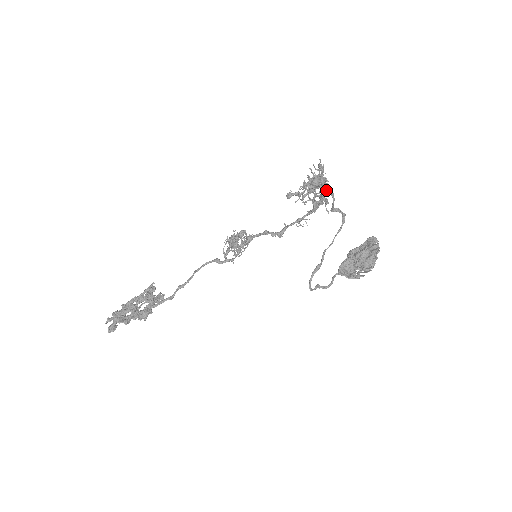
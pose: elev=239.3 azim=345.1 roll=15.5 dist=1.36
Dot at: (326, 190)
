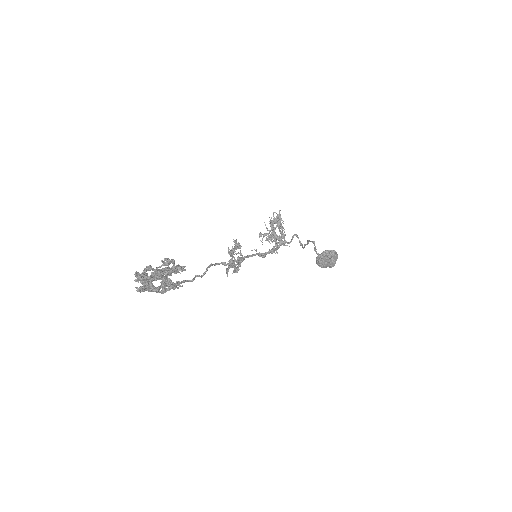
Dot at: (283, 230)
